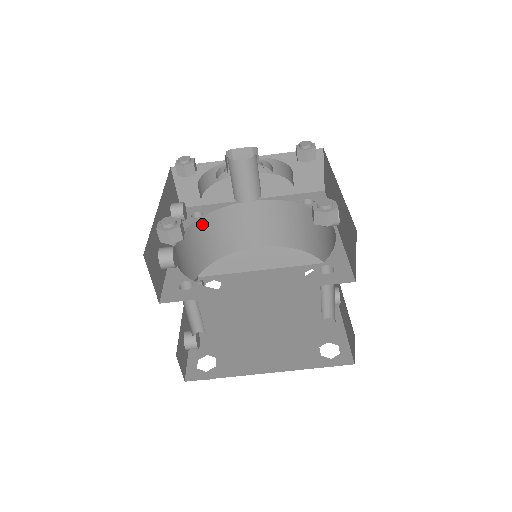
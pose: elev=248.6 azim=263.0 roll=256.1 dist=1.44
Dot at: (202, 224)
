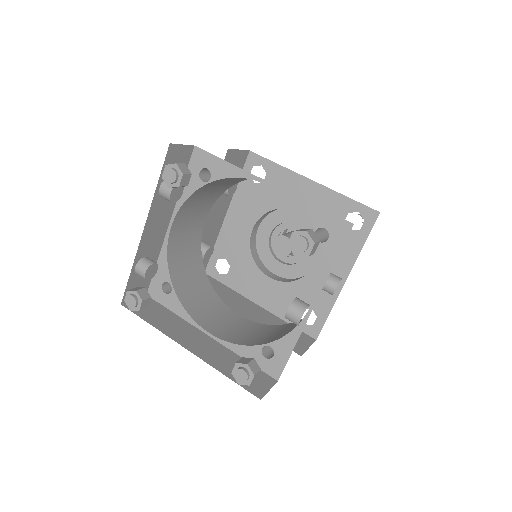
Dot at: (201, 274)
